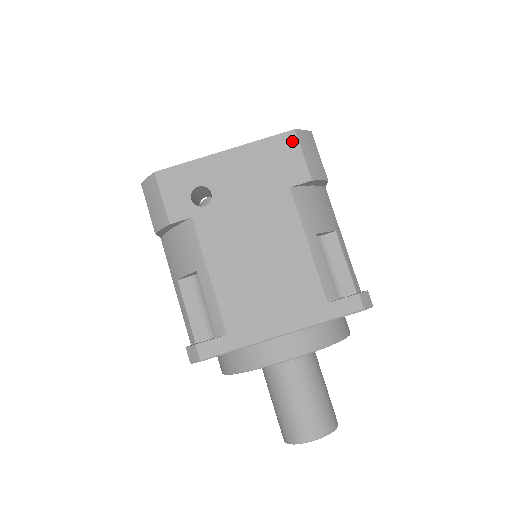
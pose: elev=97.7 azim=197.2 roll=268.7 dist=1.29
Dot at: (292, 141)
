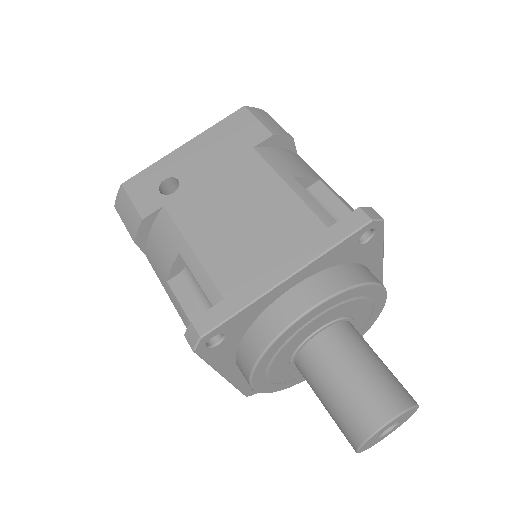
Dot at: (244, 115)
